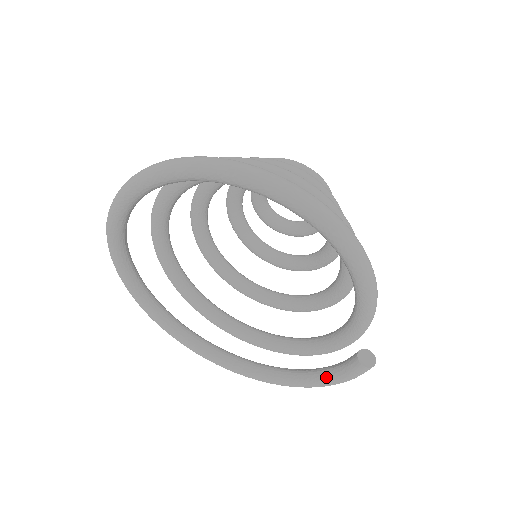
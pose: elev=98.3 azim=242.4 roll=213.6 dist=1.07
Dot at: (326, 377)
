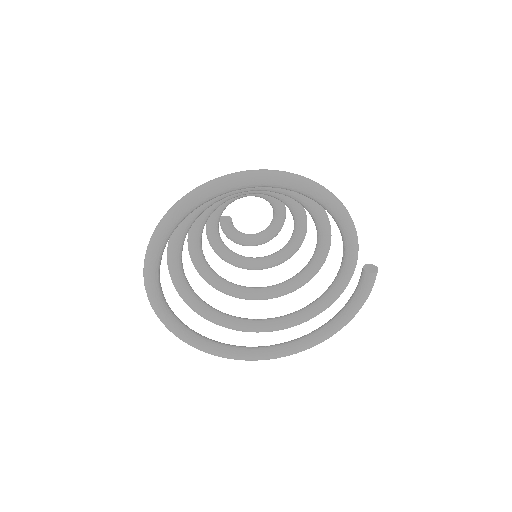
Dot at: (353, 305)
